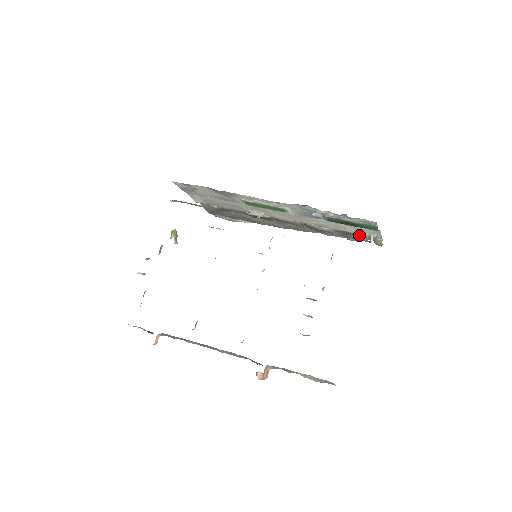
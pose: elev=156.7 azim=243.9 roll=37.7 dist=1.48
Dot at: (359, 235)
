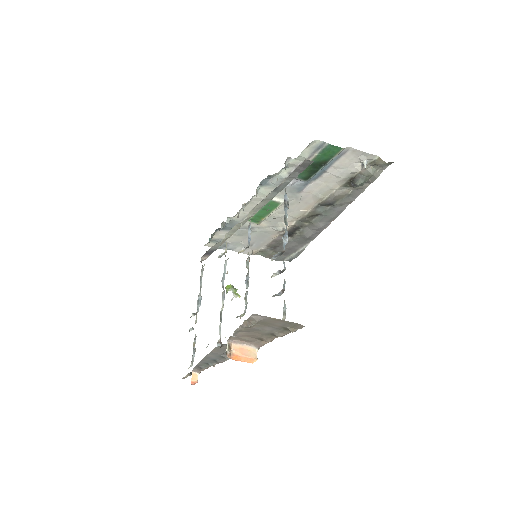
Dot at: (355, 172)
